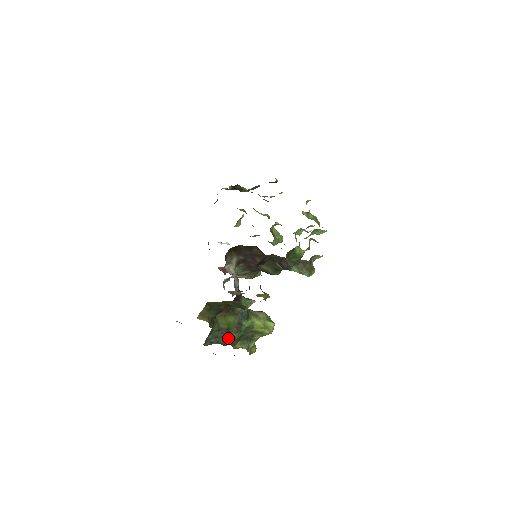
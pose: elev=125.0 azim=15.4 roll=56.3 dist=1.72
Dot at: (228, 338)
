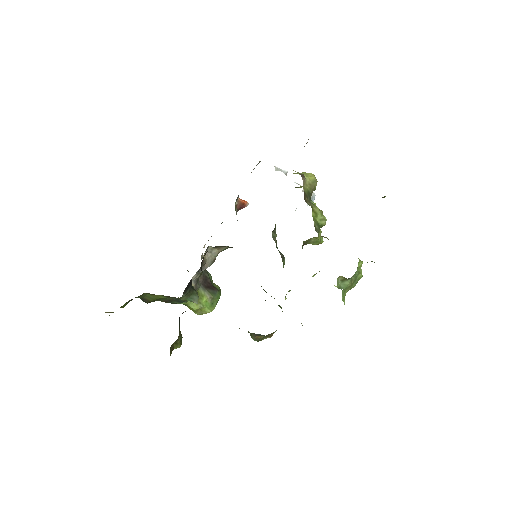
Dot at: occluded
